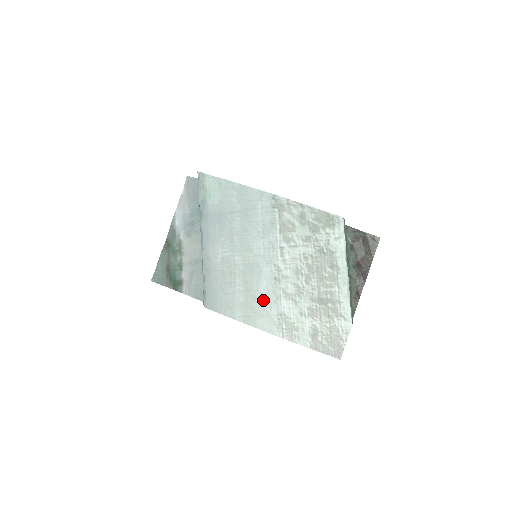
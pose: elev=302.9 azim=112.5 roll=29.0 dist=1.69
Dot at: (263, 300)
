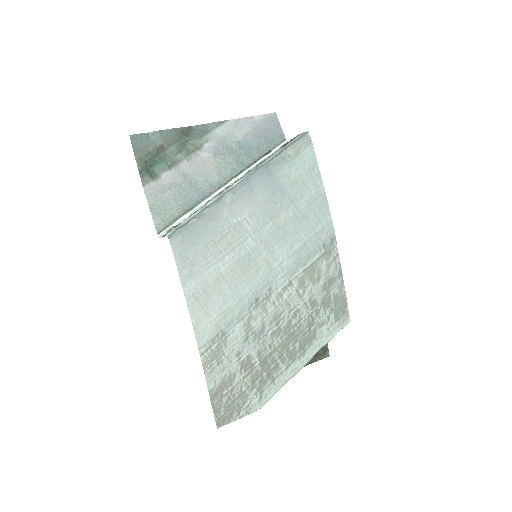
Dot at: (226, 303)
